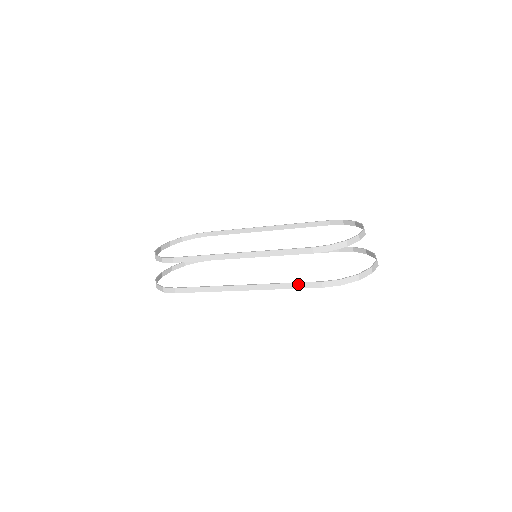
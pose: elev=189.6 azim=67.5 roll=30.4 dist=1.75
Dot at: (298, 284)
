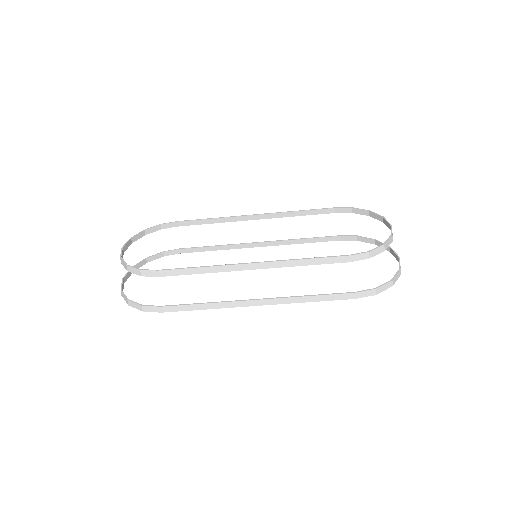
Dot at: (327, 296)
